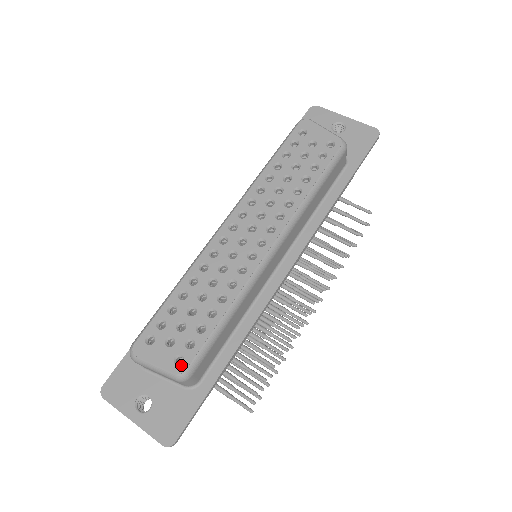
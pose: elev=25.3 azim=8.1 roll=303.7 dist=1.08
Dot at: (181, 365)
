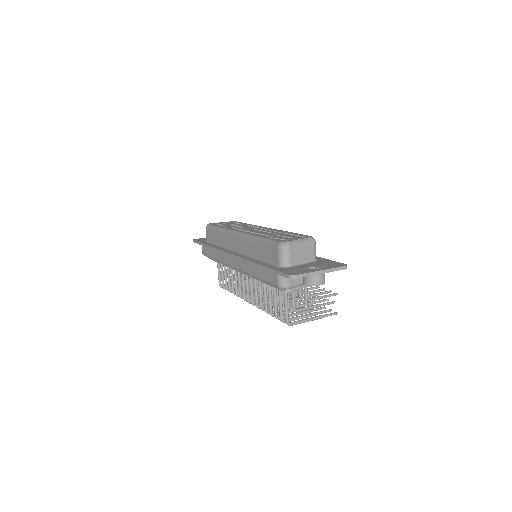
Dot at: (307, 236)
